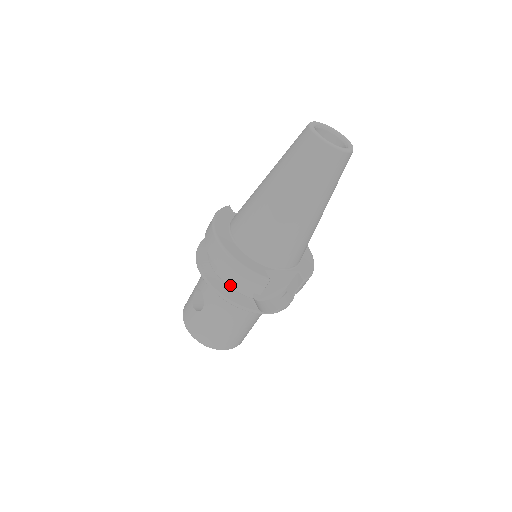
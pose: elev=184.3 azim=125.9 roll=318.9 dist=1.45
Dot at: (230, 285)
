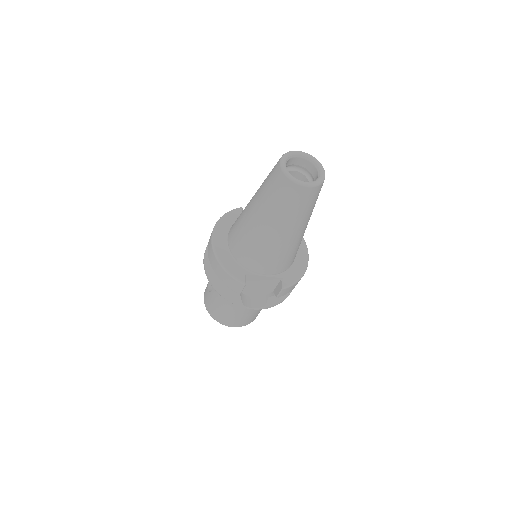
Dot at: occluded
